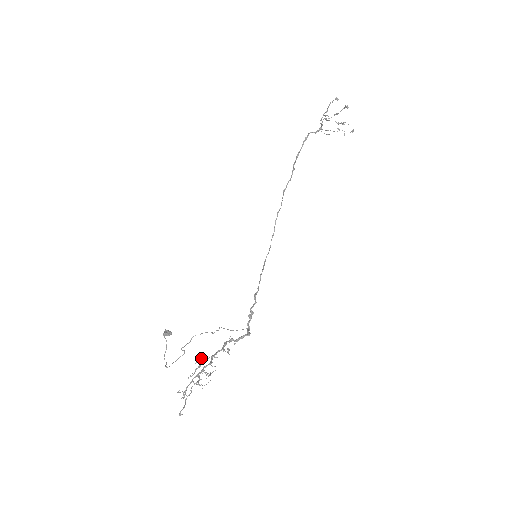
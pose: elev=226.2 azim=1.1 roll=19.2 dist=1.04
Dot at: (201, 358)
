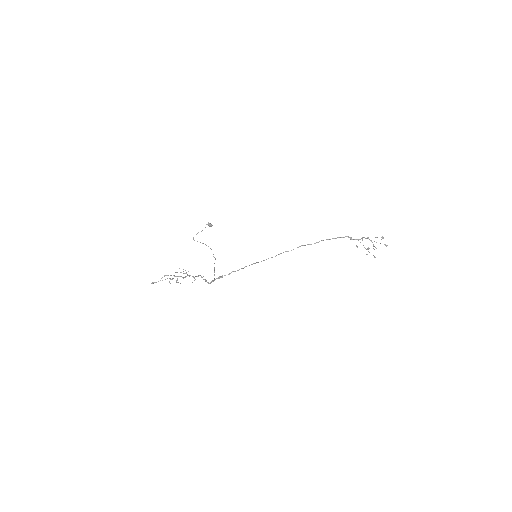
Dot at: (185, 270)
